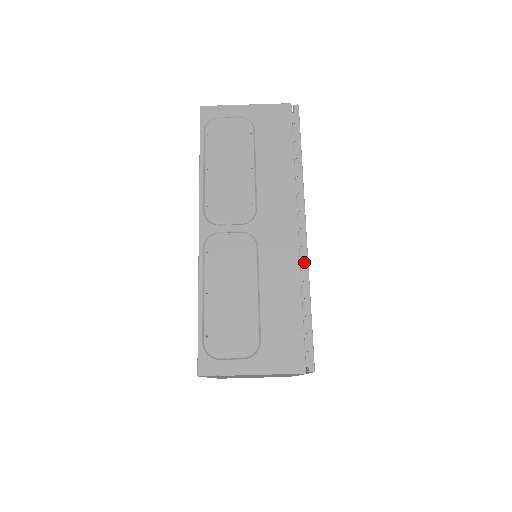
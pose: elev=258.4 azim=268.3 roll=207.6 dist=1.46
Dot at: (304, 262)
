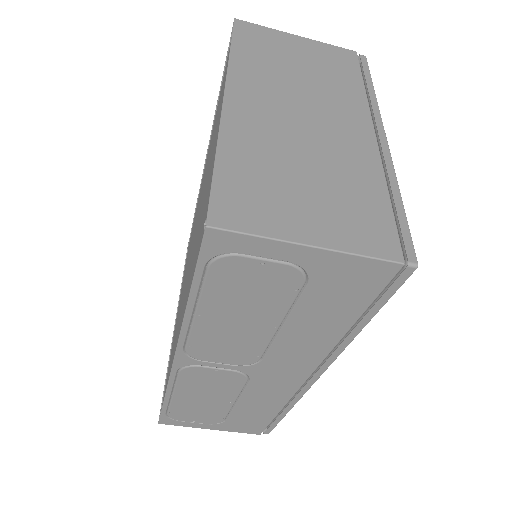
Dot at: (298, 396)
